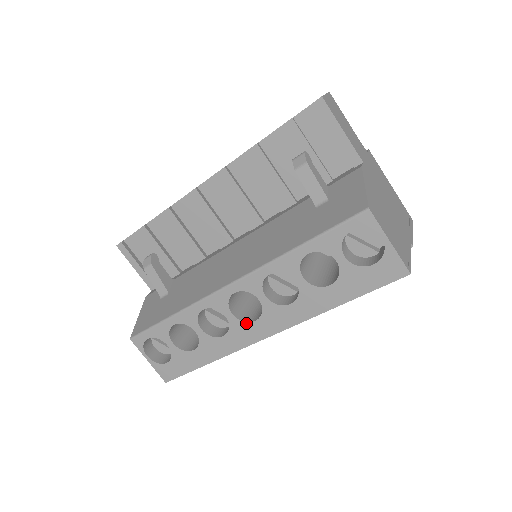
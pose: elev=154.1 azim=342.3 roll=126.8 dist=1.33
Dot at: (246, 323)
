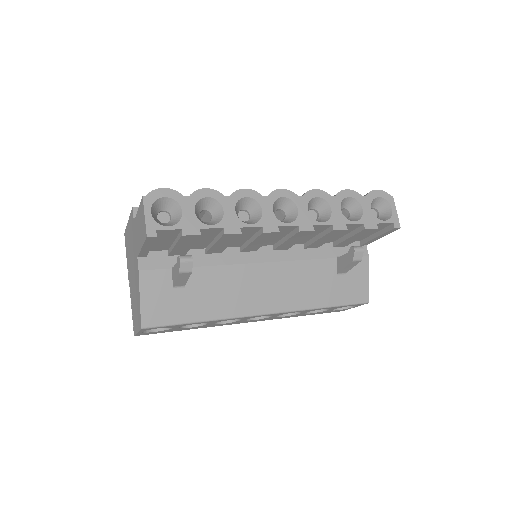
Dot at: occluded
